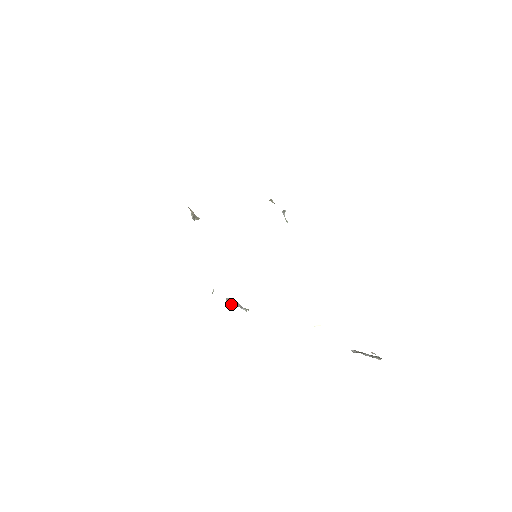
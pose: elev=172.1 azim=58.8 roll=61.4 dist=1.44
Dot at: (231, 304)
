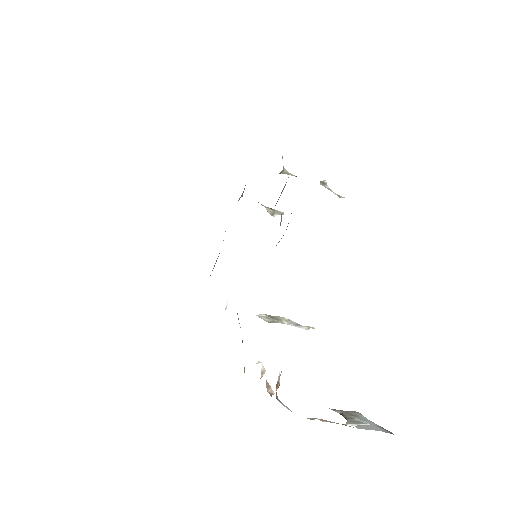
Dot at: (273, 321)
